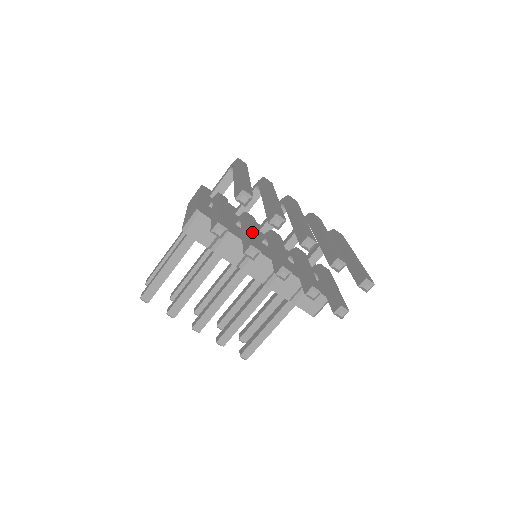
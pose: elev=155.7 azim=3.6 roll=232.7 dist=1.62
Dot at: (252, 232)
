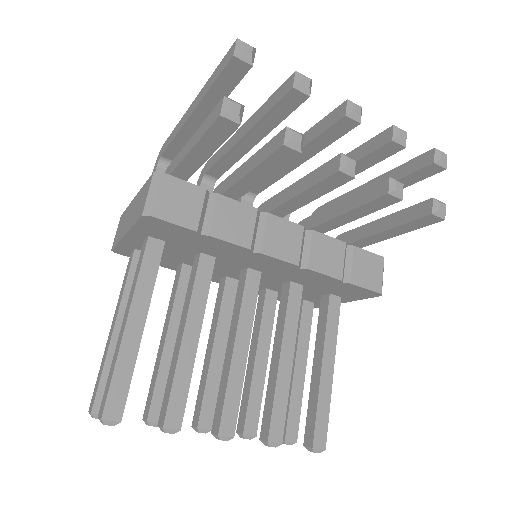
Dot at: occluded
